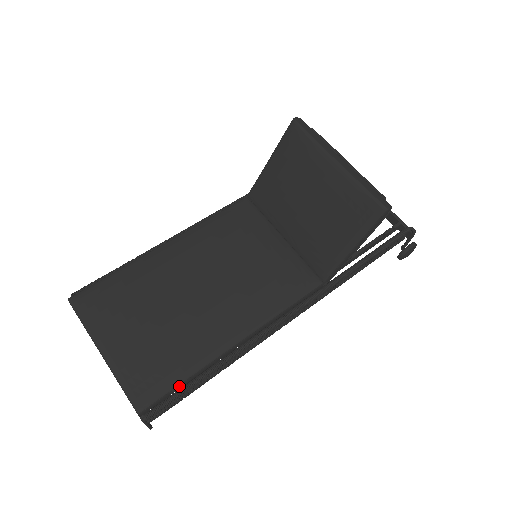
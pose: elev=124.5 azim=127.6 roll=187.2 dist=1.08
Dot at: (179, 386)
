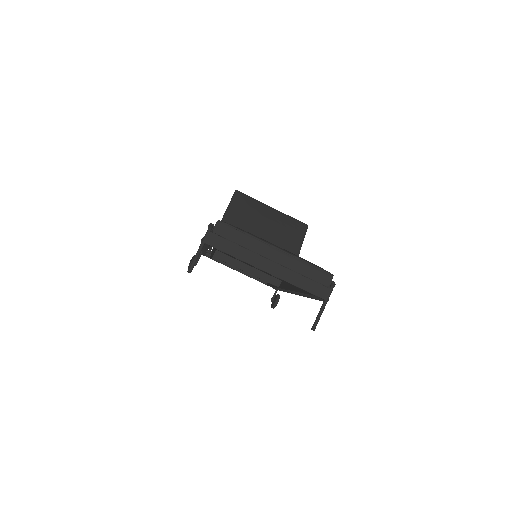
Dot at: occluded
